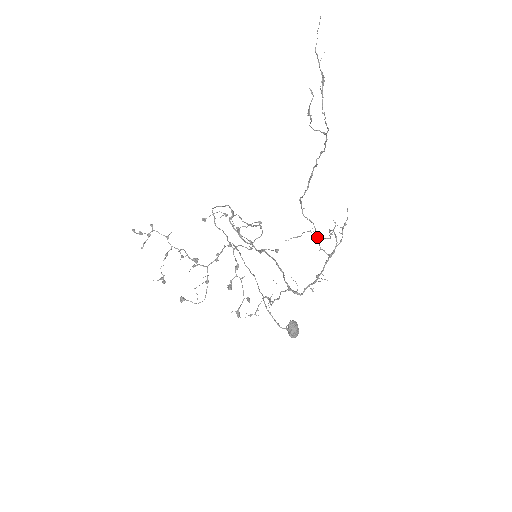
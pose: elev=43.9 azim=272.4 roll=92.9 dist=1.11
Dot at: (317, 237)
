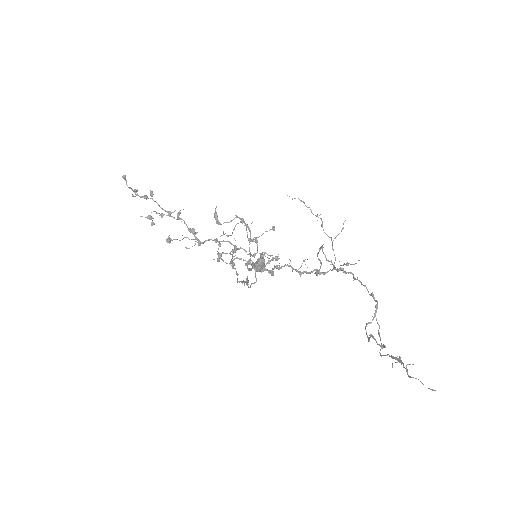
Dot at: (318, 272)
